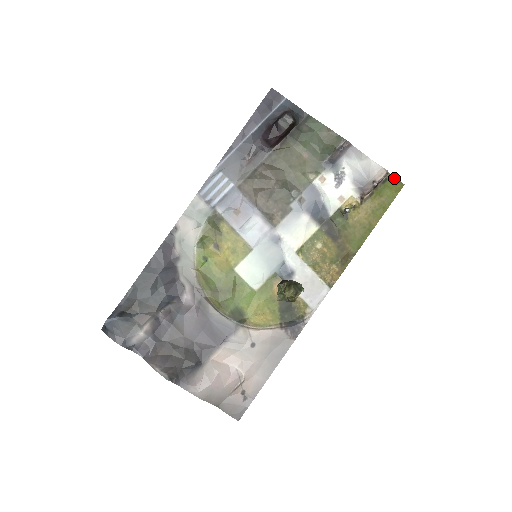
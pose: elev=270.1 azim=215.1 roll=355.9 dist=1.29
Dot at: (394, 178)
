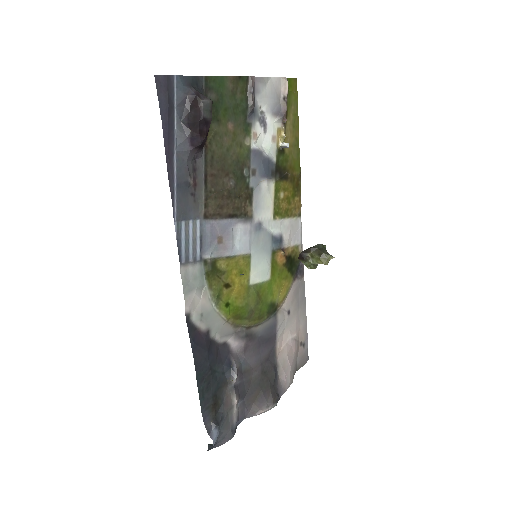
Dot at: (290, 80)
